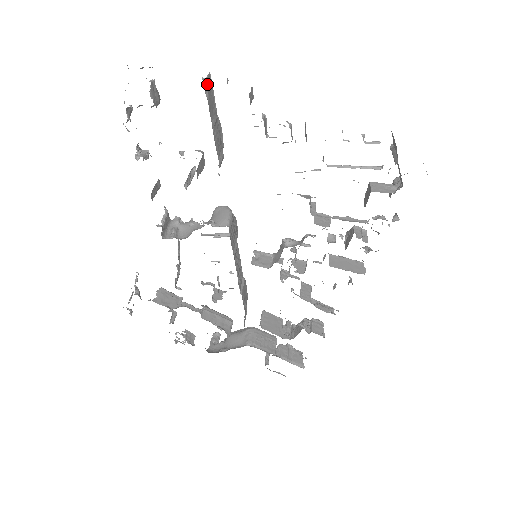
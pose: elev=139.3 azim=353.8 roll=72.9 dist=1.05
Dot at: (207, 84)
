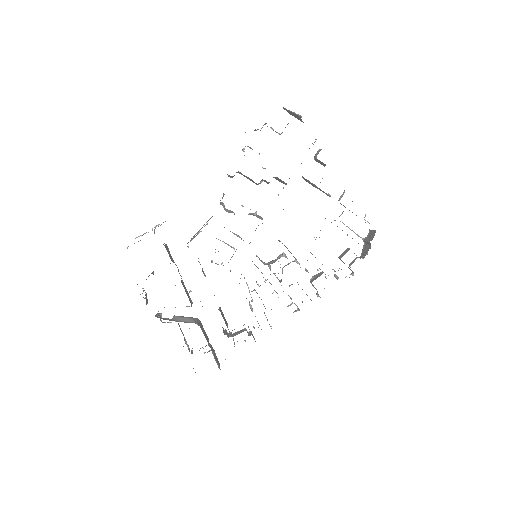
Dot at: (314, 142)
